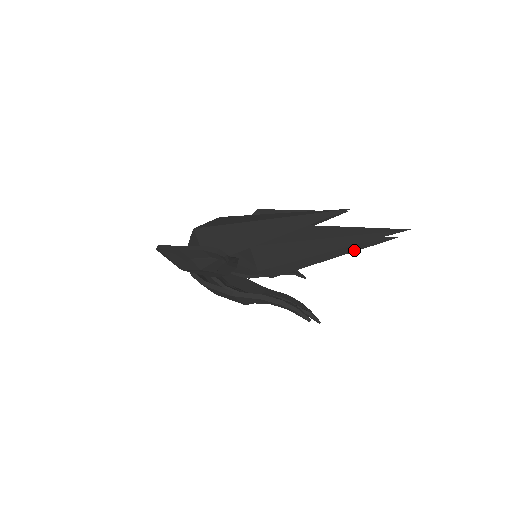
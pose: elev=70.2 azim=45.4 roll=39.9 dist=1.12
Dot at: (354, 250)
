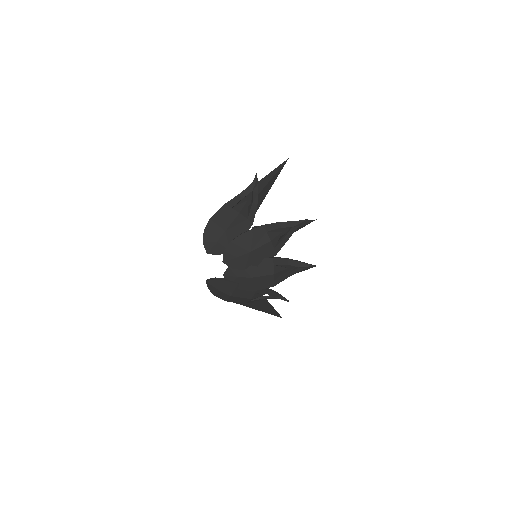
Dot at: occluded
